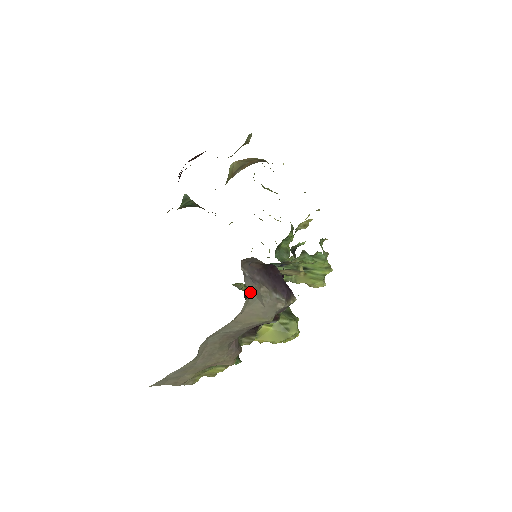
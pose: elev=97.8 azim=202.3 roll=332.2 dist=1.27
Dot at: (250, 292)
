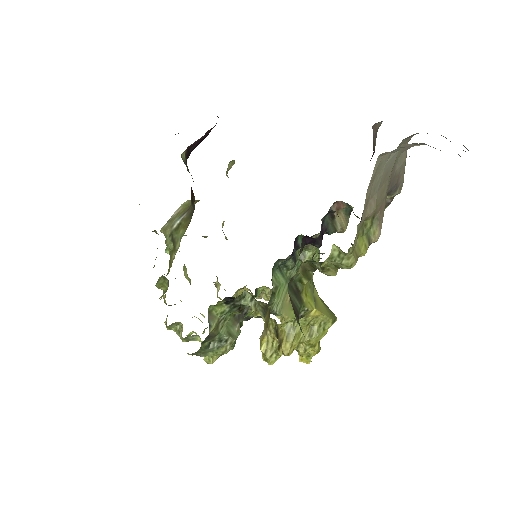
Dot at: occluded
